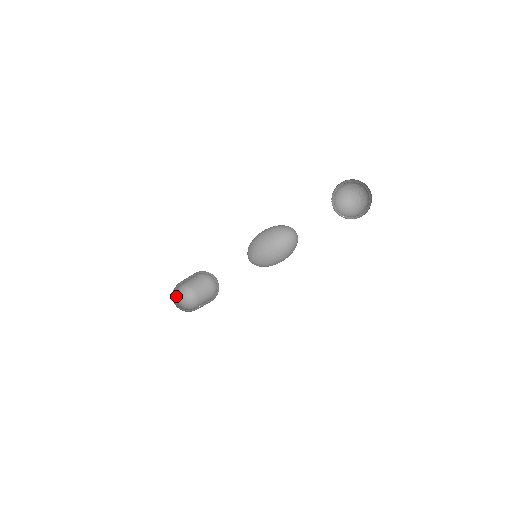
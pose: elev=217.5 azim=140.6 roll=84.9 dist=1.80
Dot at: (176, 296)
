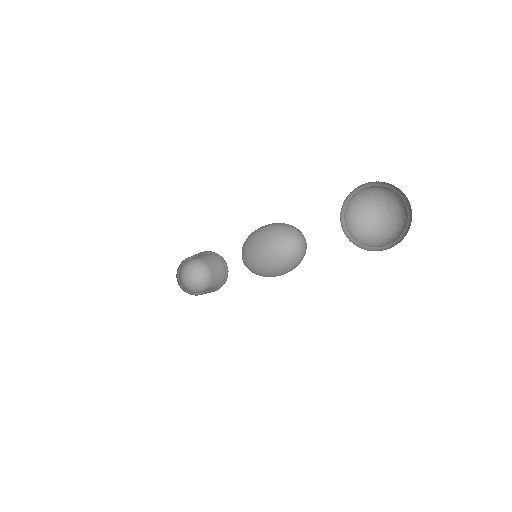
Dot at: (189, 270)
